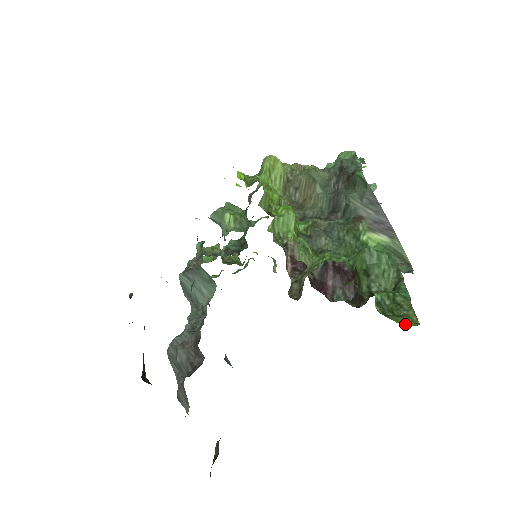
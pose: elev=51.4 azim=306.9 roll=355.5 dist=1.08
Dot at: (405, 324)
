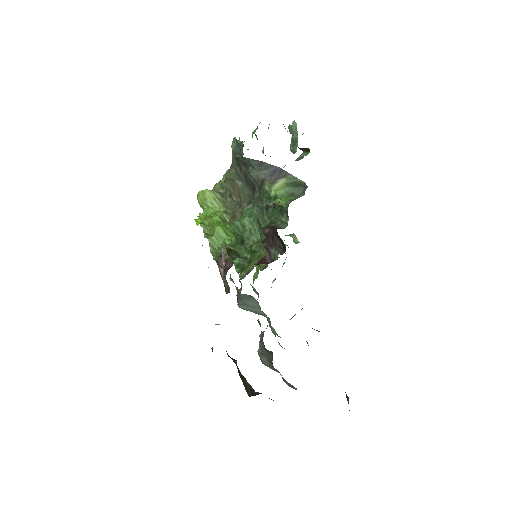
Dot at: (250, 268)
